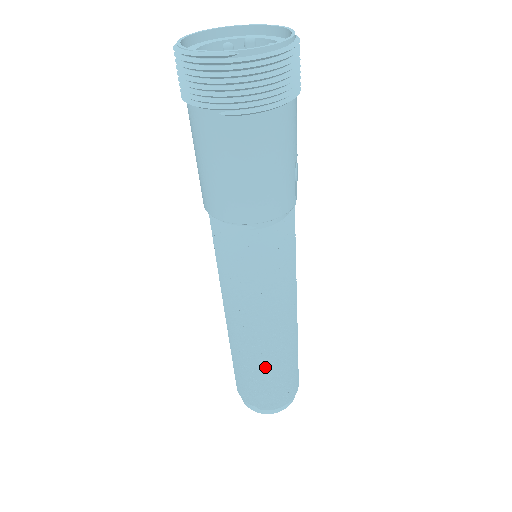
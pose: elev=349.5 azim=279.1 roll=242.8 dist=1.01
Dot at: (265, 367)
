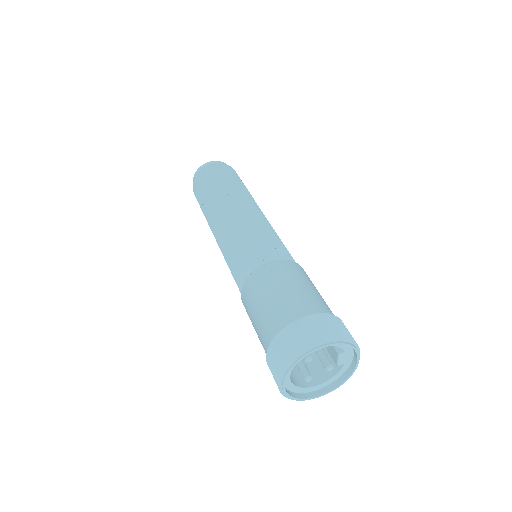
Dot at: occluded
